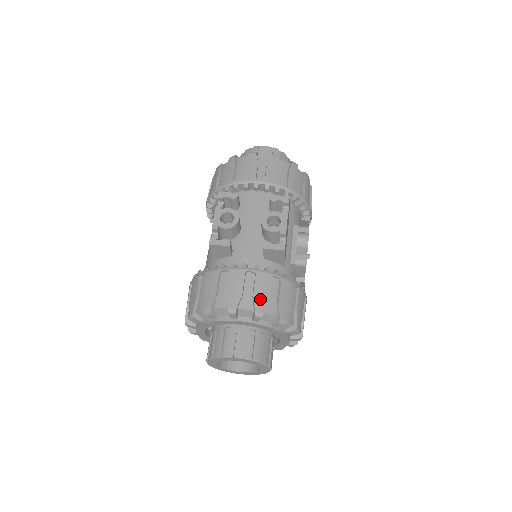
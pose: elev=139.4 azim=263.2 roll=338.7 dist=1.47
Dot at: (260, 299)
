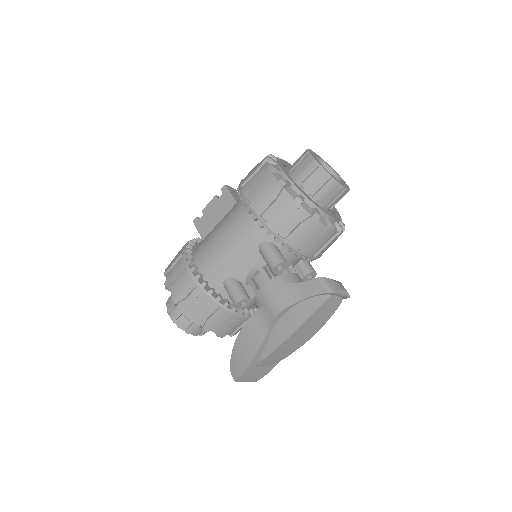
Dot at: occluded
